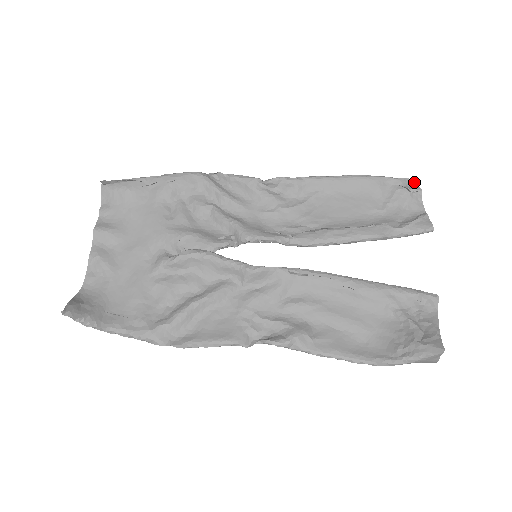
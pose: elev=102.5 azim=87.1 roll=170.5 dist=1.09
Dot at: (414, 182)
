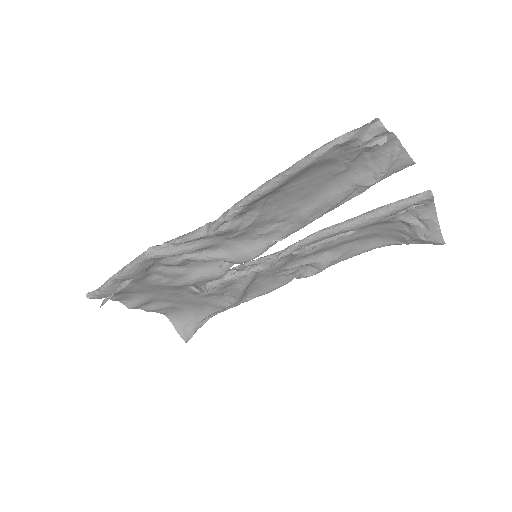
Dot at: (372, 121)
